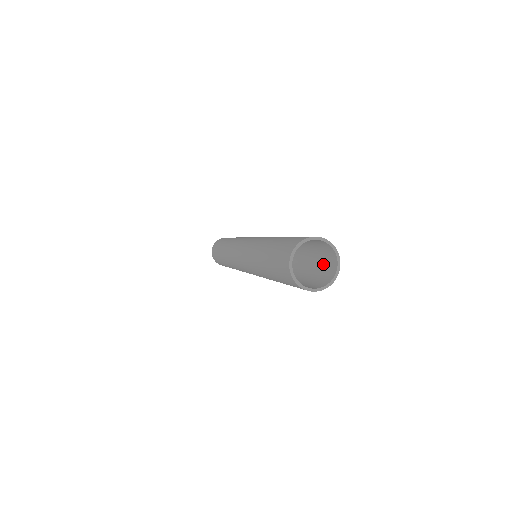
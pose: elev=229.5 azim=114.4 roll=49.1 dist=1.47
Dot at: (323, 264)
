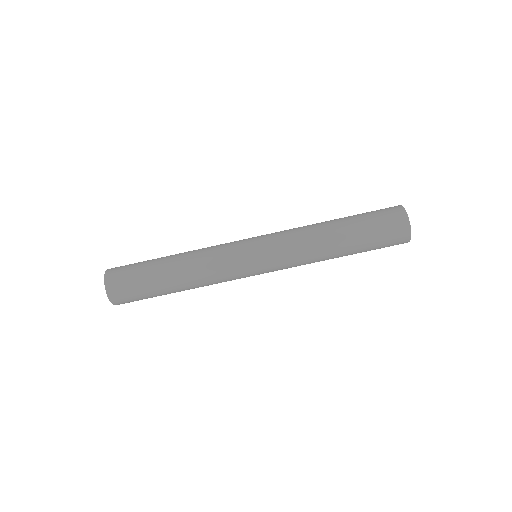
Dot at: occluded
